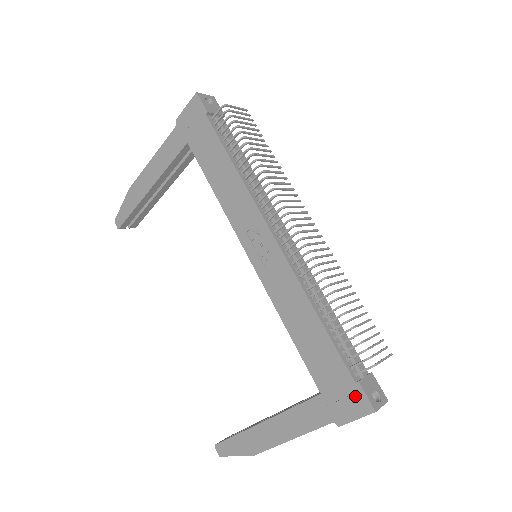
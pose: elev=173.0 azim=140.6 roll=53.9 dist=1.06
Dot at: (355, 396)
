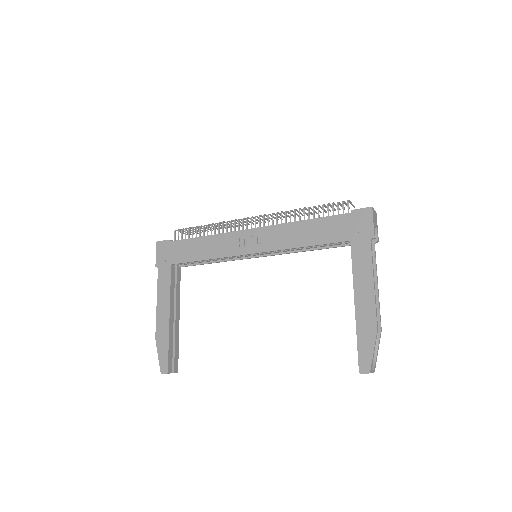
Dot at: (359, 216)
